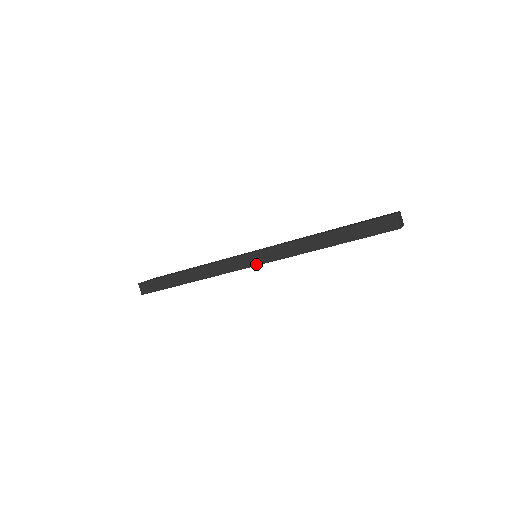
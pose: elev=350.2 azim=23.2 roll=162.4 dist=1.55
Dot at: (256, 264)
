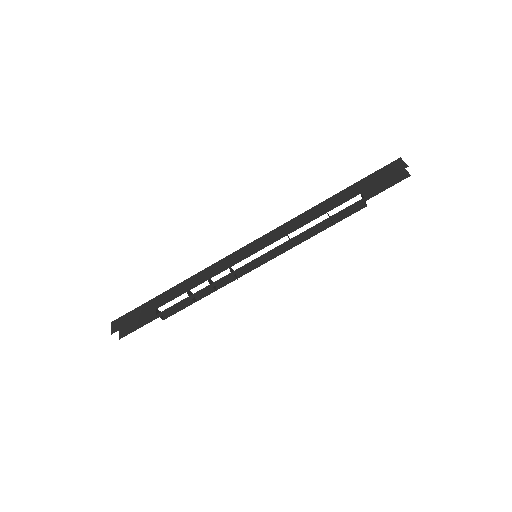
Dot at: (255, 251)
